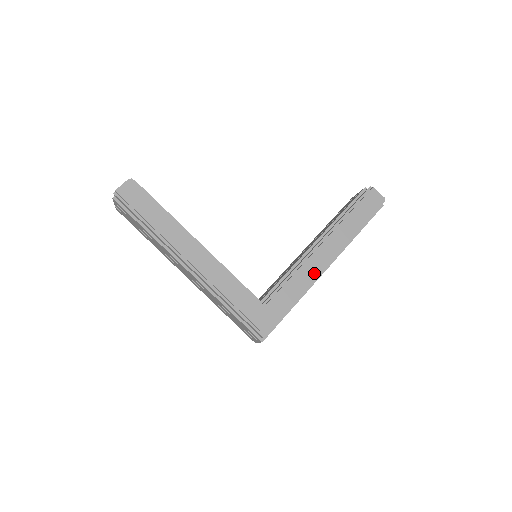
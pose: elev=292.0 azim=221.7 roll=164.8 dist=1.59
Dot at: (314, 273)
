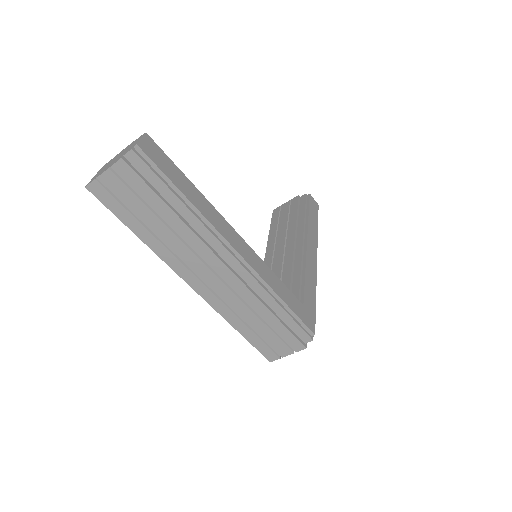
Dot at: (315, 269)
